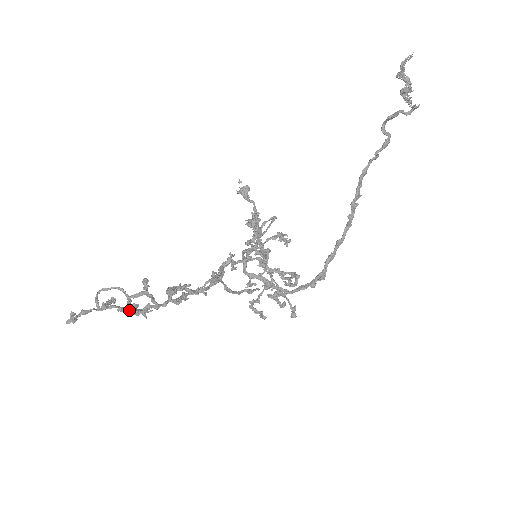
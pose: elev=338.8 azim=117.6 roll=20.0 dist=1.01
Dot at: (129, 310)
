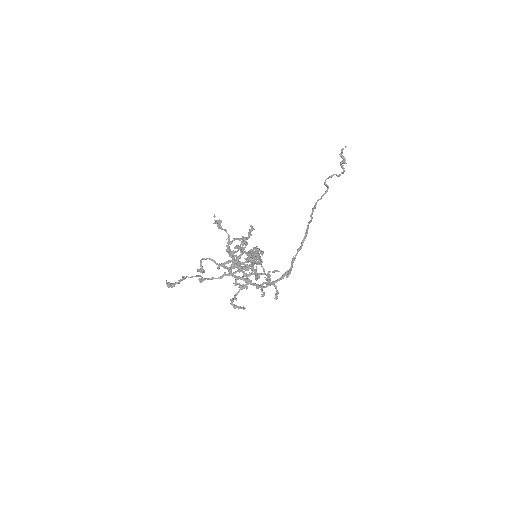
Dot at: (231, 268)
